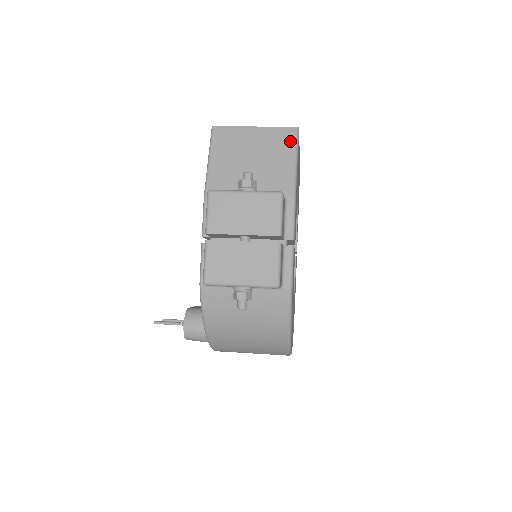
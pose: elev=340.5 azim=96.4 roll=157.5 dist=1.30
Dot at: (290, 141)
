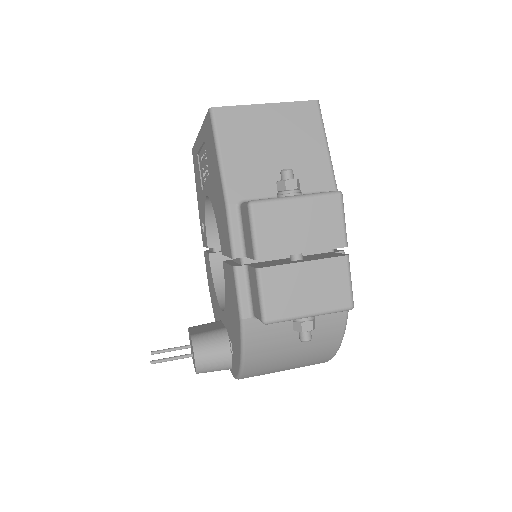
Dot at: (314, 119)
